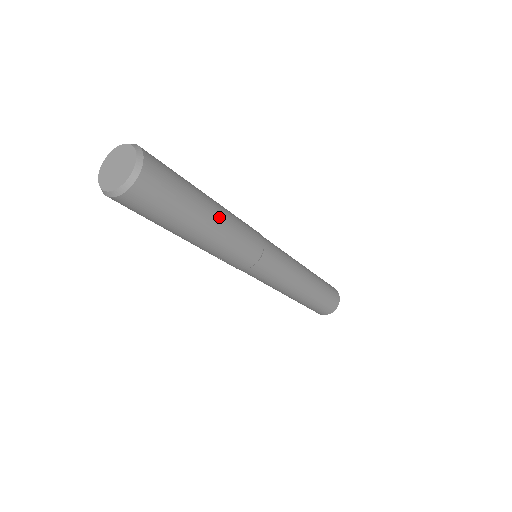
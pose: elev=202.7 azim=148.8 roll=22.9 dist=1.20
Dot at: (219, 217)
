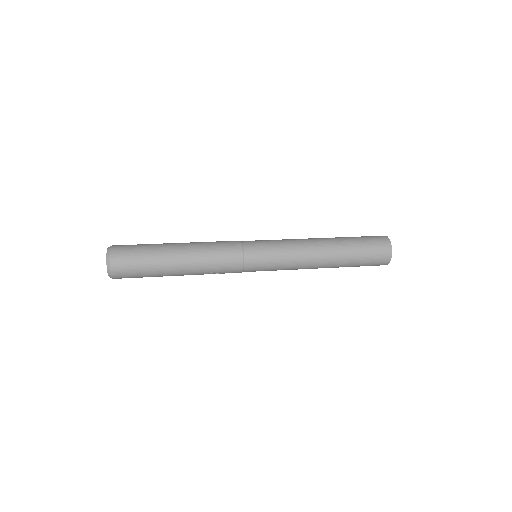
Dot at: (183, 250)
